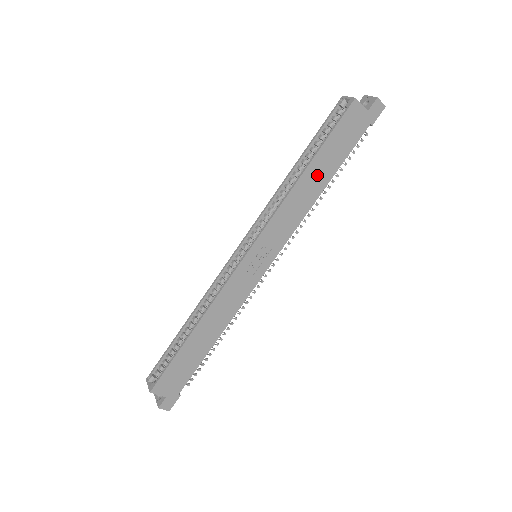
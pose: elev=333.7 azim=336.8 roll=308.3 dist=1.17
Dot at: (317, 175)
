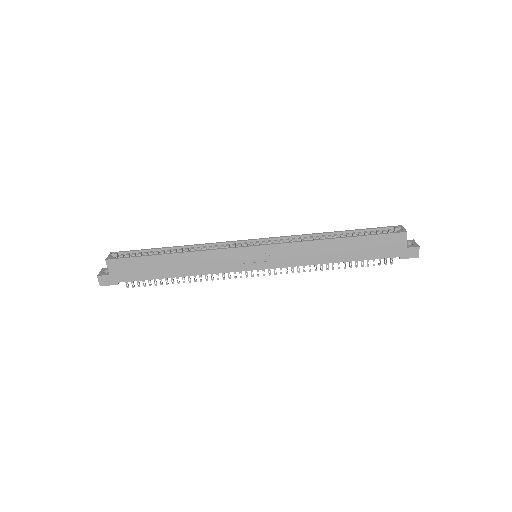
Dot at: (341, 249)
